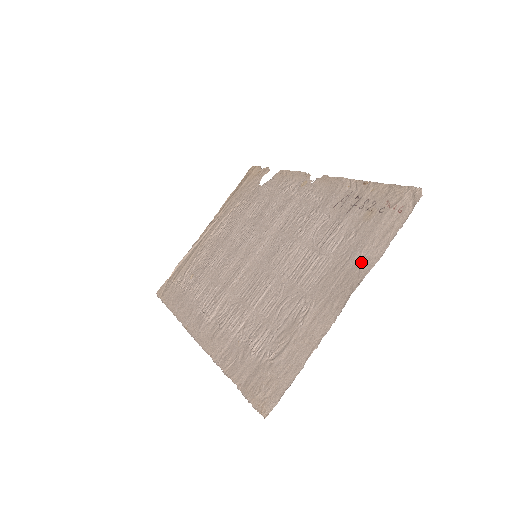
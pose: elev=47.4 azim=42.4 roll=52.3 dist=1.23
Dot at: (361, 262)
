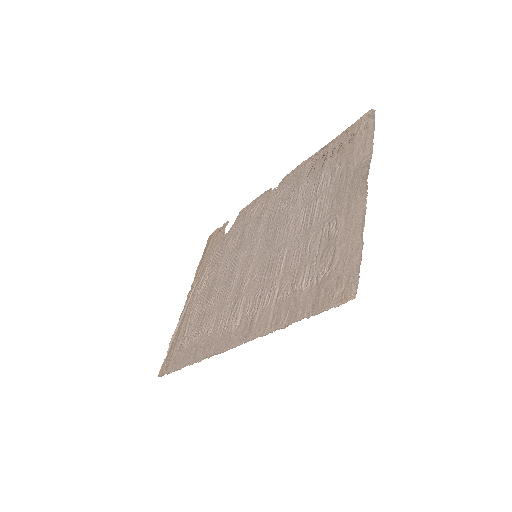
Dot at: (359, 166)
